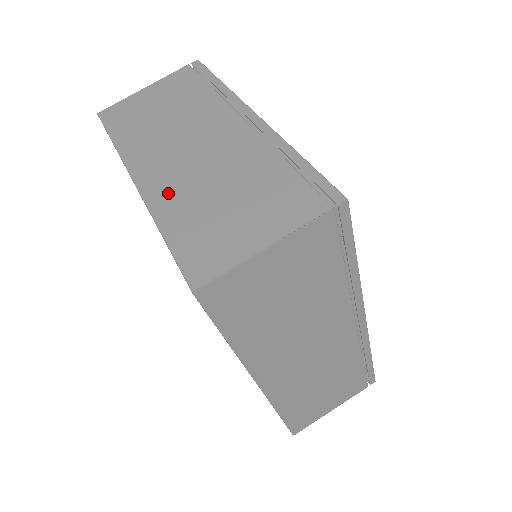
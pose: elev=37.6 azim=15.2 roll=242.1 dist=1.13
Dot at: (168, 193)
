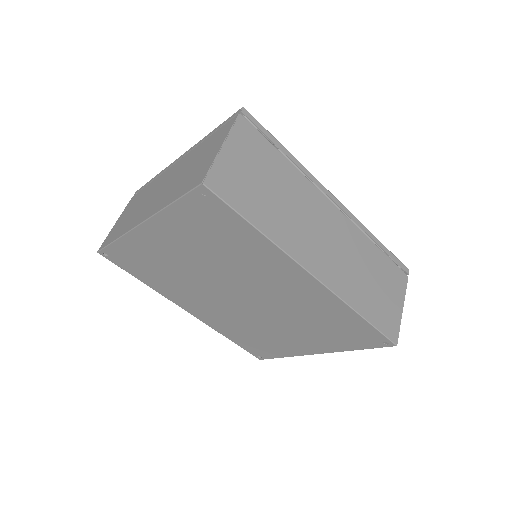
Dot at: (161, 202)
